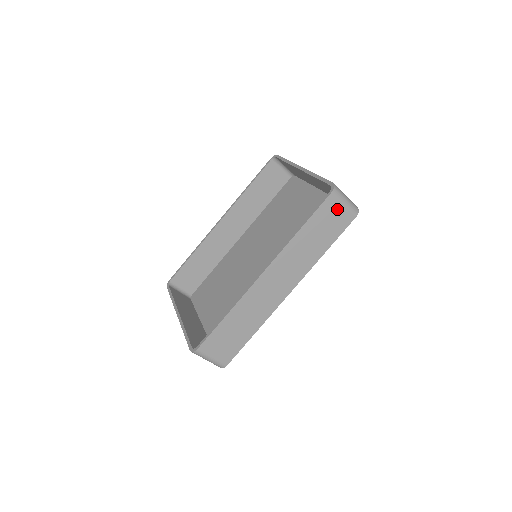
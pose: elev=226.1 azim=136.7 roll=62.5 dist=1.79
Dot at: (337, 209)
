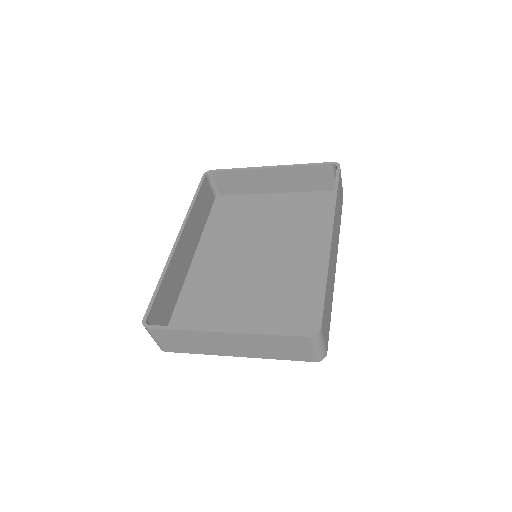
Dot at: (341, 184)
